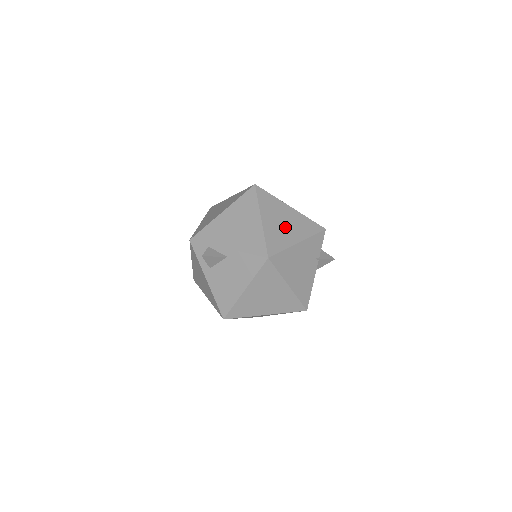
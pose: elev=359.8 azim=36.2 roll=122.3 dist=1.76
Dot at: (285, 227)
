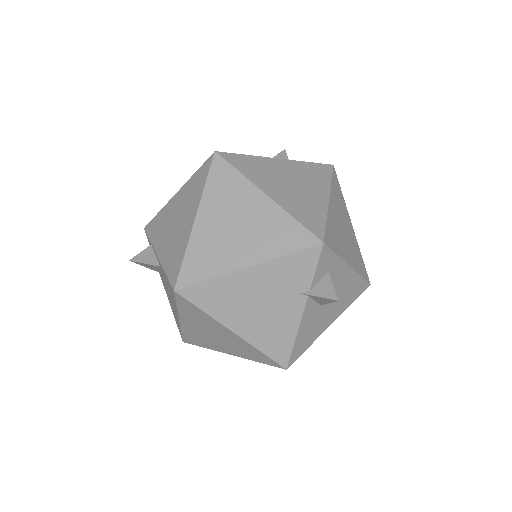
Dot at: (234, 235)
